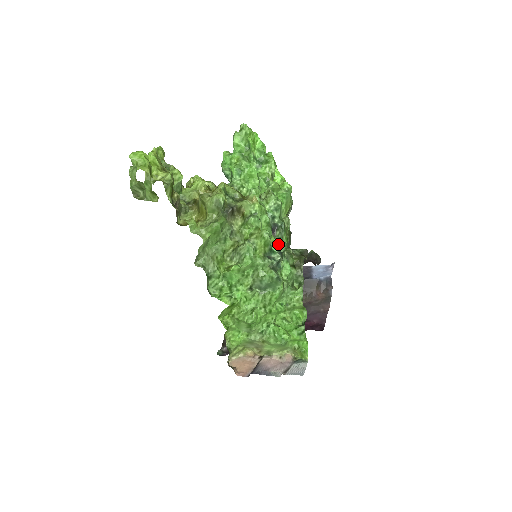
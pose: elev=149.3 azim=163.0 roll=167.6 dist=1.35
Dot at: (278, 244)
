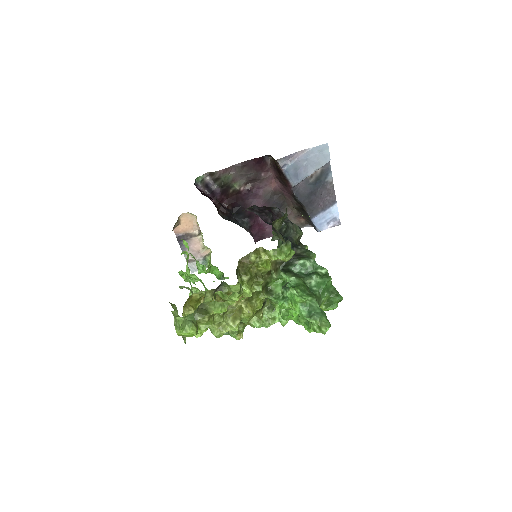
Dot at: occluded
